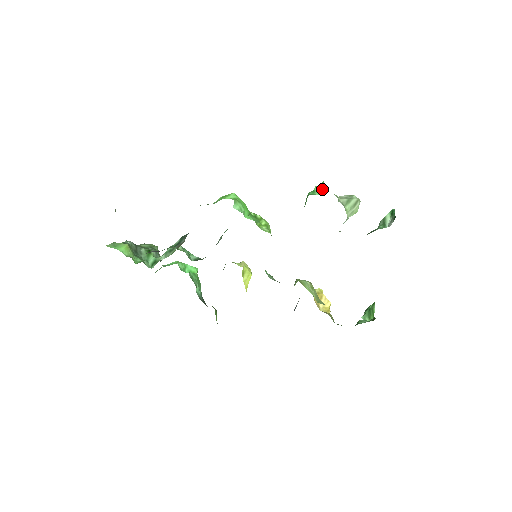
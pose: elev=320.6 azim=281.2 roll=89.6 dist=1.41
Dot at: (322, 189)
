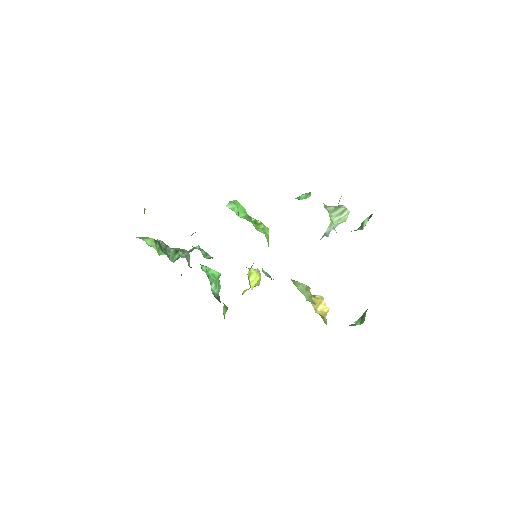
Dot at: (306, 196)
